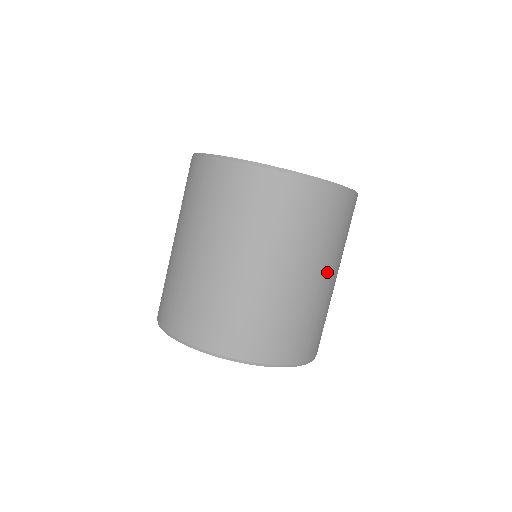
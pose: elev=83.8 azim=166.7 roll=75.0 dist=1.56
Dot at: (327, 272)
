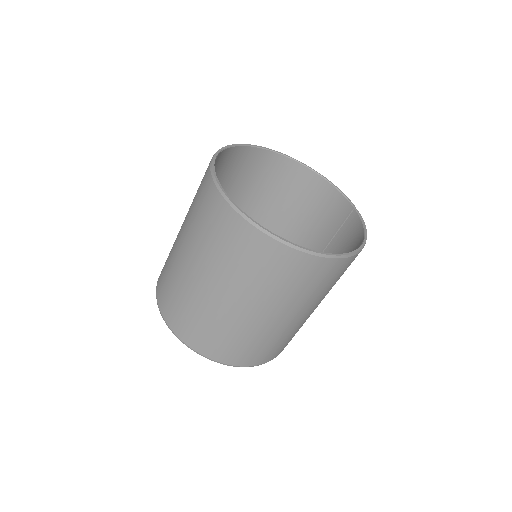
Dot at: (251, 306)
